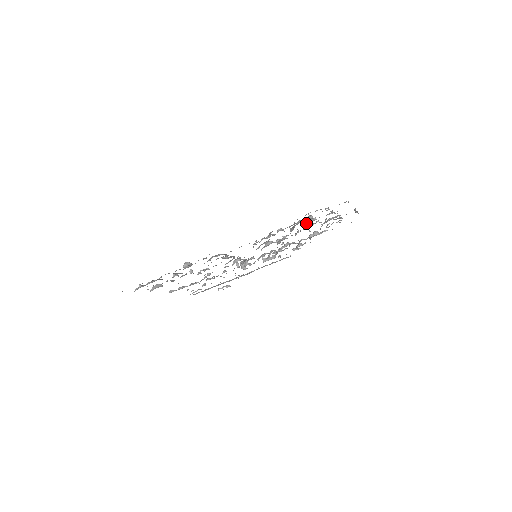
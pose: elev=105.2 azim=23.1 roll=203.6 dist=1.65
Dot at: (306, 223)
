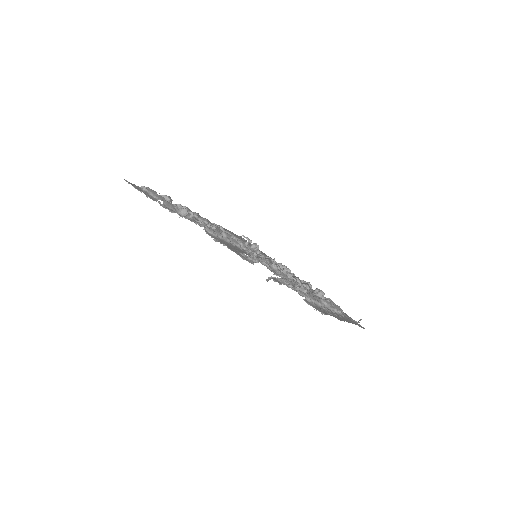
Dot at: (297, 285)
